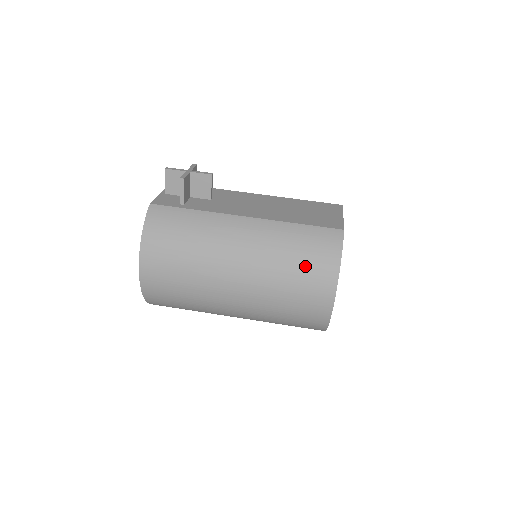
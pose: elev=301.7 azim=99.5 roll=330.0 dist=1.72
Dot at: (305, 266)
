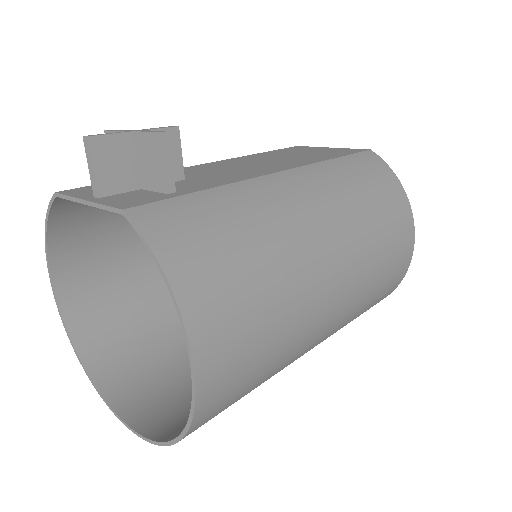
Dot at: (383, 206)
